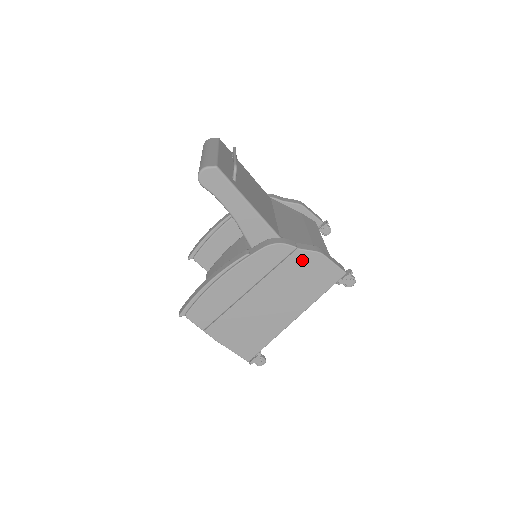
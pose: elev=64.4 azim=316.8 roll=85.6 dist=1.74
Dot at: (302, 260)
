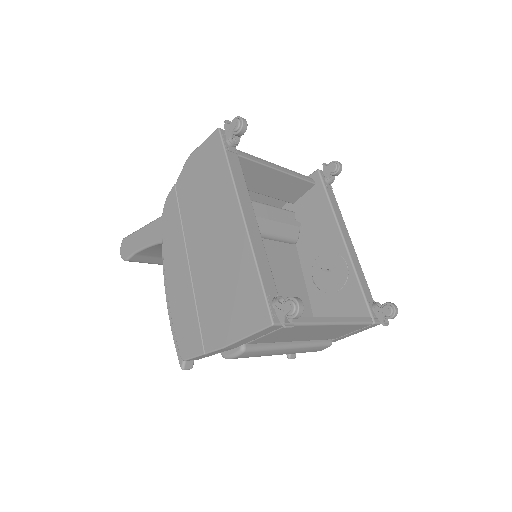
Dot at: (186, 182)
